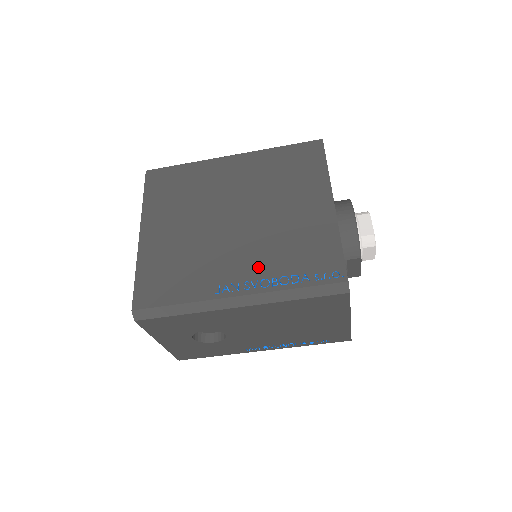
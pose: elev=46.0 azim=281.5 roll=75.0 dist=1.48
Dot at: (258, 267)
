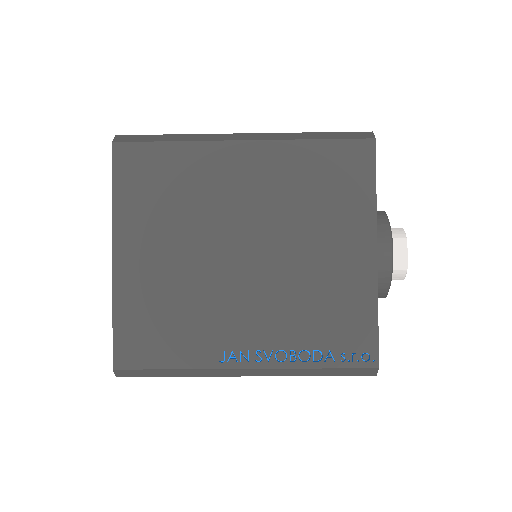
Dot at: (274, 333)
